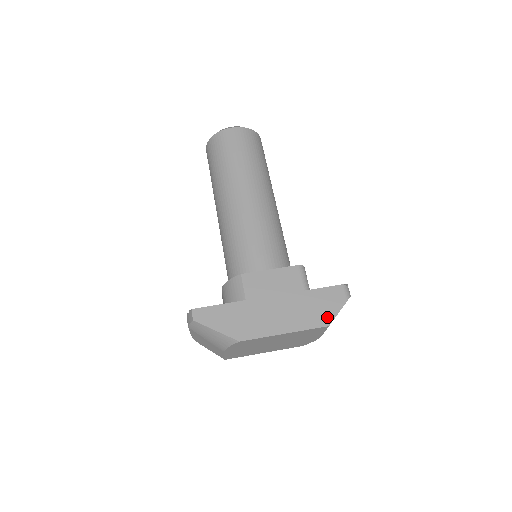
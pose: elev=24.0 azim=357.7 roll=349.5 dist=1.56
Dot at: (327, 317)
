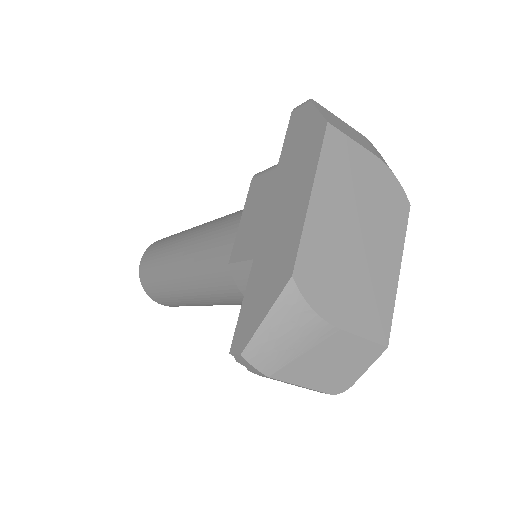
Dot at: (316, 127)
